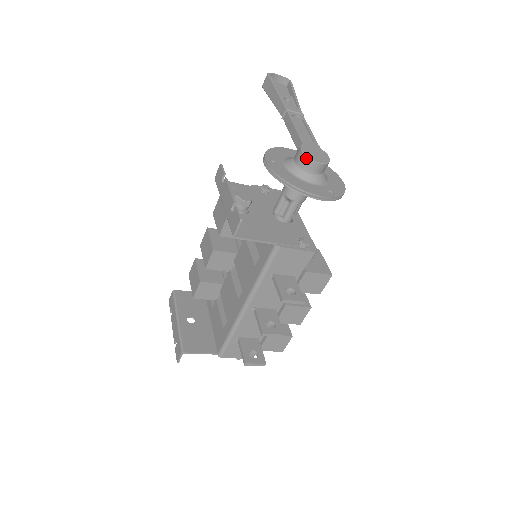
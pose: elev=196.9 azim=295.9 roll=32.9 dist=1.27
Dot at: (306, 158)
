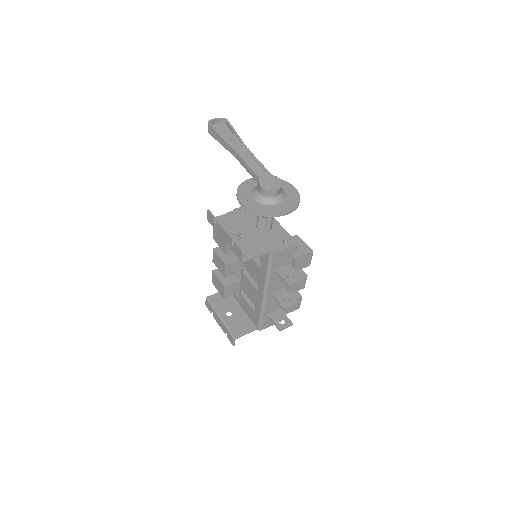
Dot at: (266, 190)
